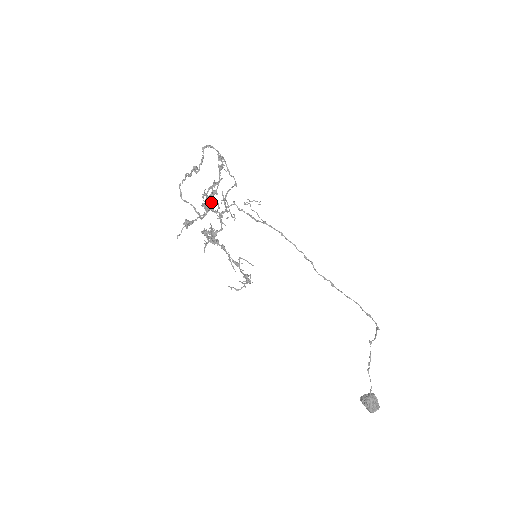
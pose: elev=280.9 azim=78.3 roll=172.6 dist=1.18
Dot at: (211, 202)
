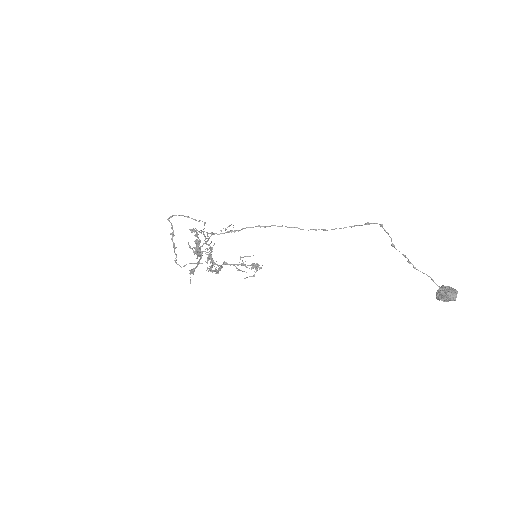
Dot at: occluded
